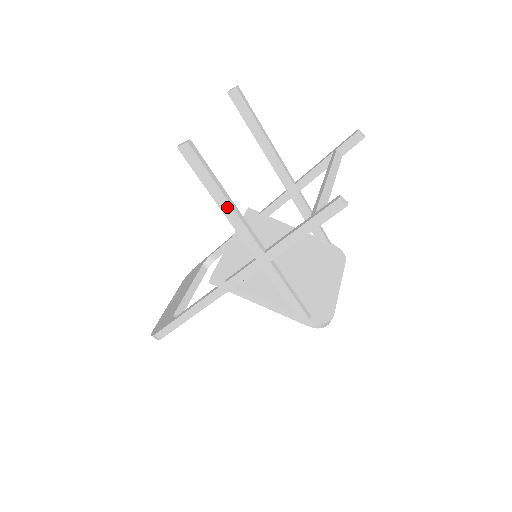
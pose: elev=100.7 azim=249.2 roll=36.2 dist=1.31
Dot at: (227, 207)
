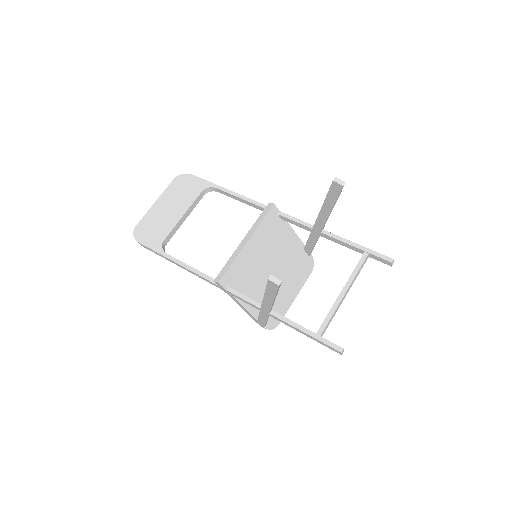
Dot at: (269, 300)
